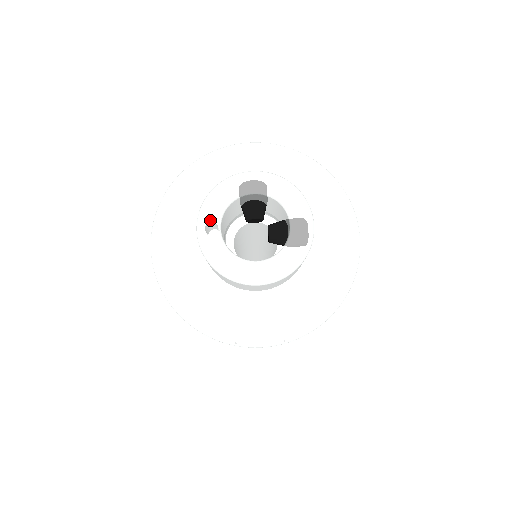
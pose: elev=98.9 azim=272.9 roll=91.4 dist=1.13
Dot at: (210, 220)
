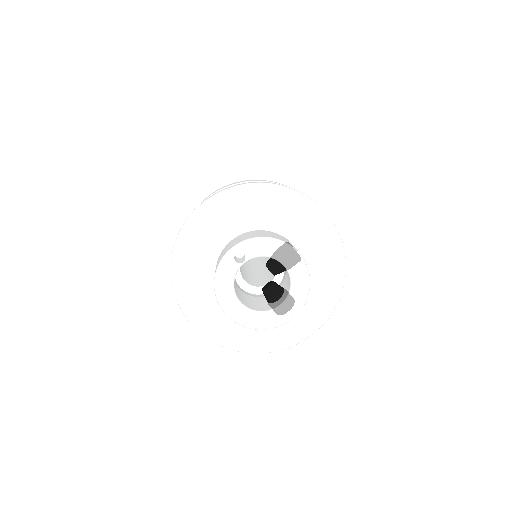
Dot at: (245, 253)
